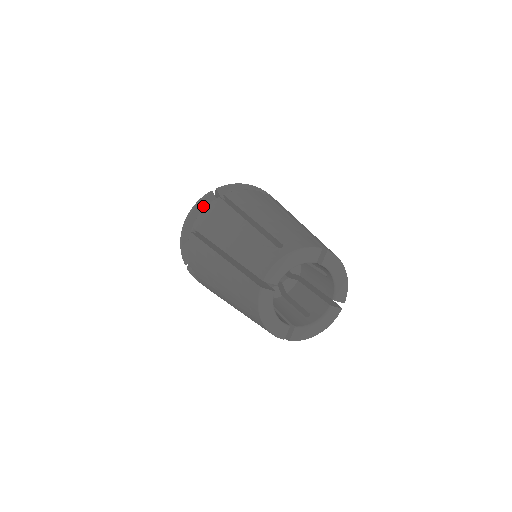
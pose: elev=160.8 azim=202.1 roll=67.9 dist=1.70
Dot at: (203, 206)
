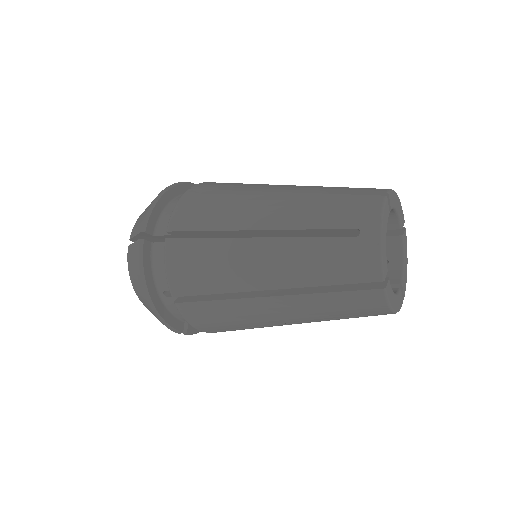
Dot at: occluded
